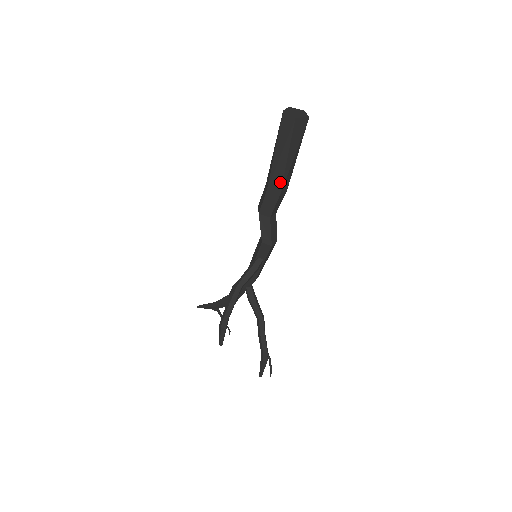
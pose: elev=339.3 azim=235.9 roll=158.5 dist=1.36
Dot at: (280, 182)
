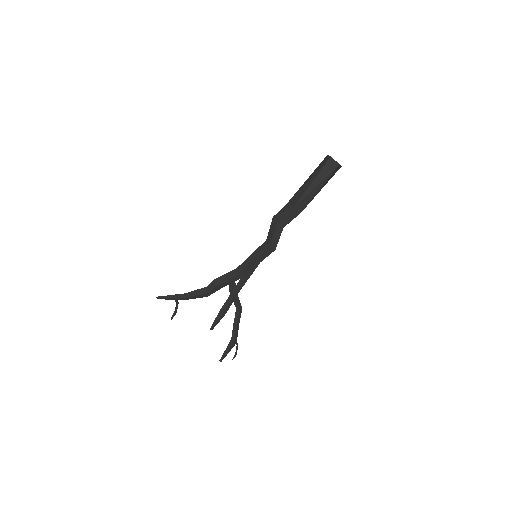
Dot at: (306, 204)
